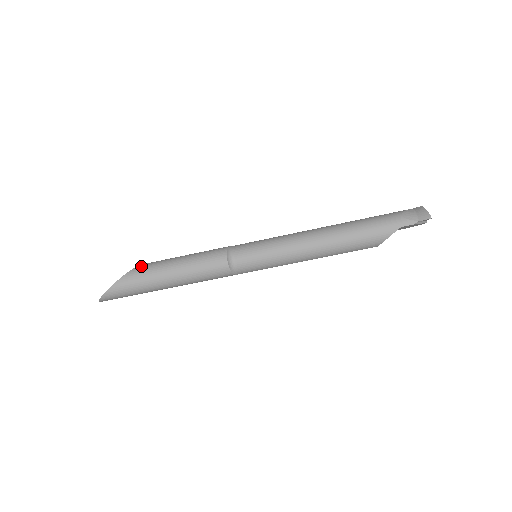
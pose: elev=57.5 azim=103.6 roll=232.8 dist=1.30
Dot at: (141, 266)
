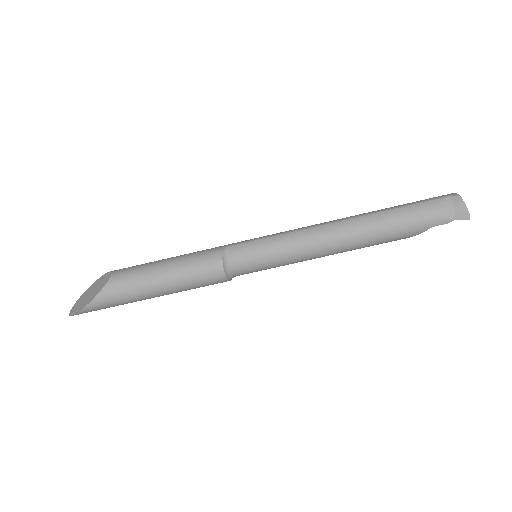
Dot at: (114, 283)
